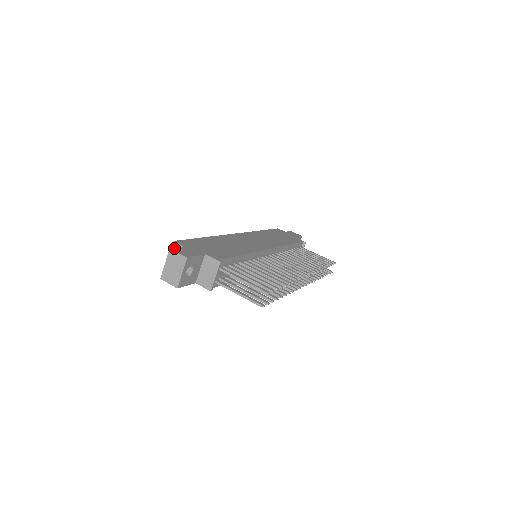
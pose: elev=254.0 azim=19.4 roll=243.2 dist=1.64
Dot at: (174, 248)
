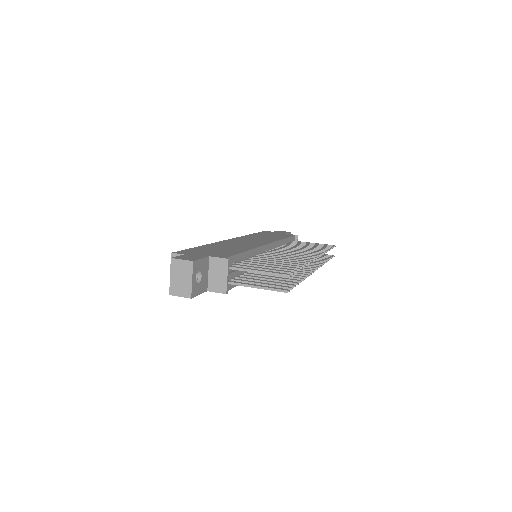
Dot at: (175, 257)
